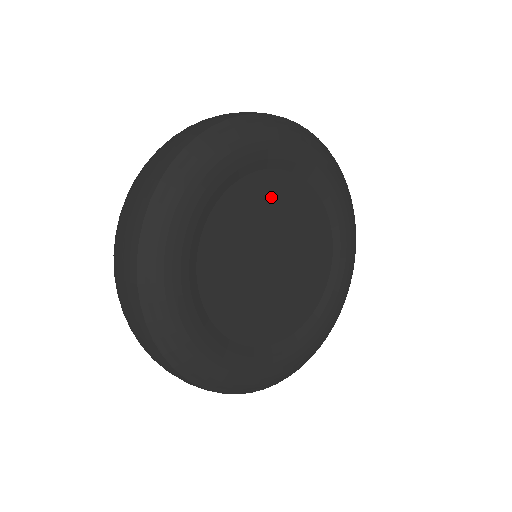
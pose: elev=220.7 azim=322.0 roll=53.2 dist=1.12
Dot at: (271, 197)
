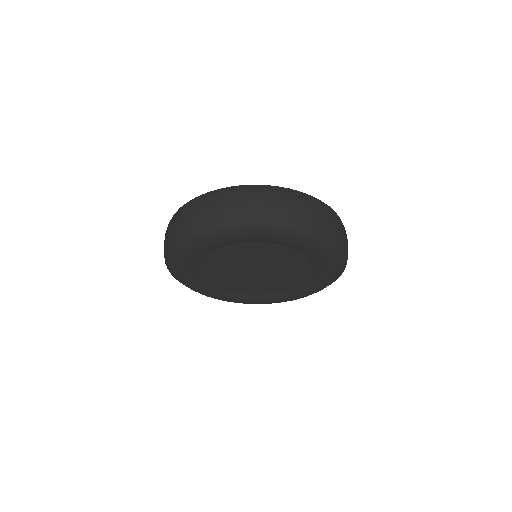
Dot at: (231, 255)
